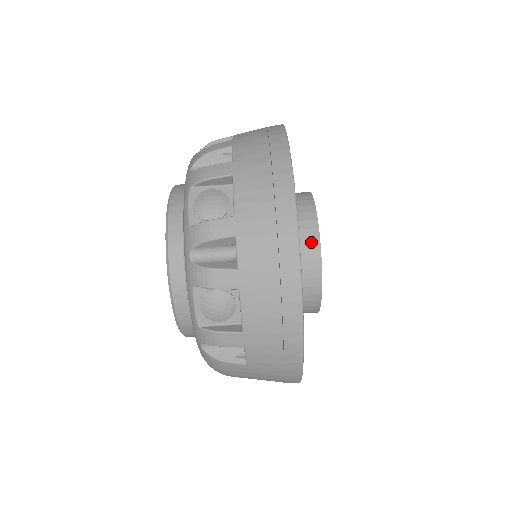
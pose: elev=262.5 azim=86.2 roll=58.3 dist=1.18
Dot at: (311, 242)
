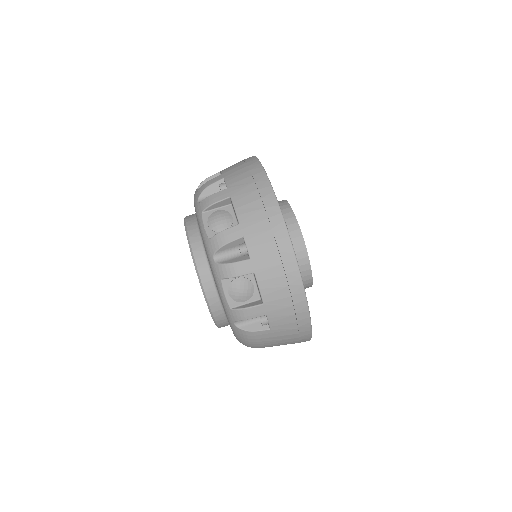
Dot at: (295, 233)
